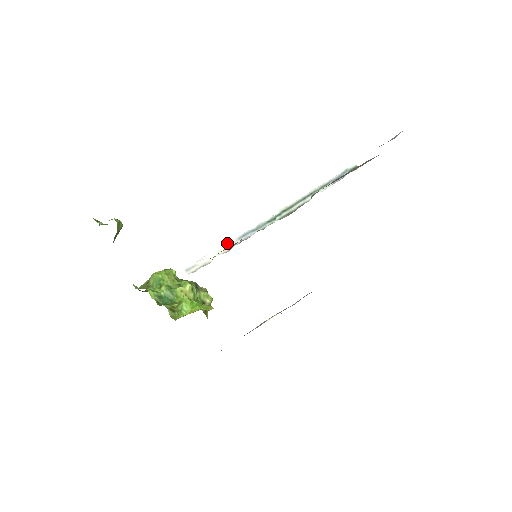
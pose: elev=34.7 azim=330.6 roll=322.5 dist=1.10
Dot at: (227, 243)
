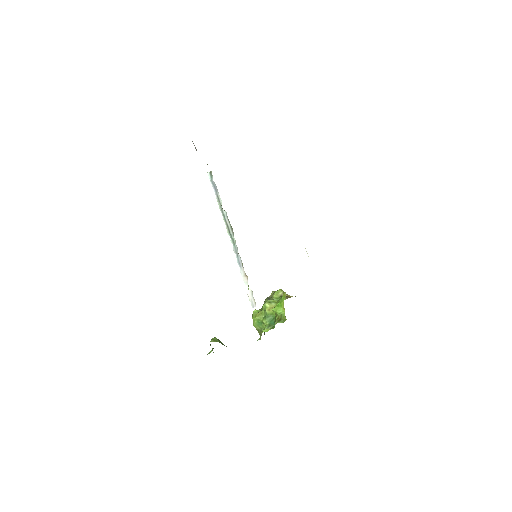
Dot at: (242, 276)
